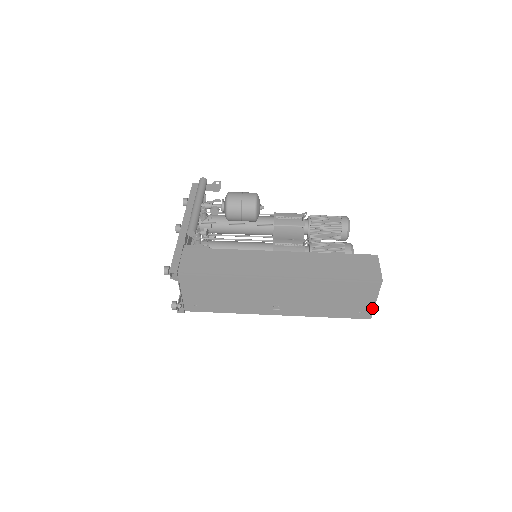
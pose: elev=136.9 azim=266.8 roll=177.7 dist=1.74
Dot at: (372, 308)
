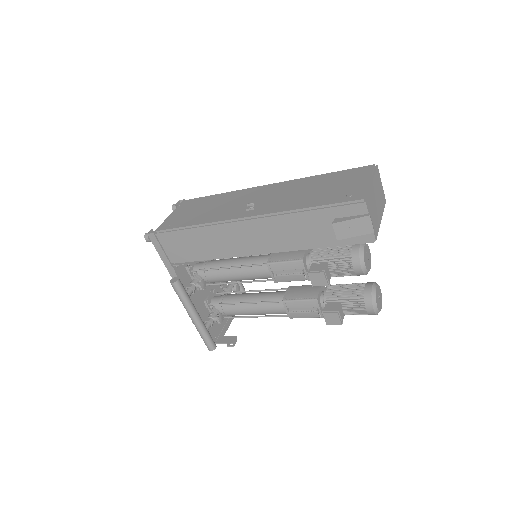
Dot at: (366, 188)
